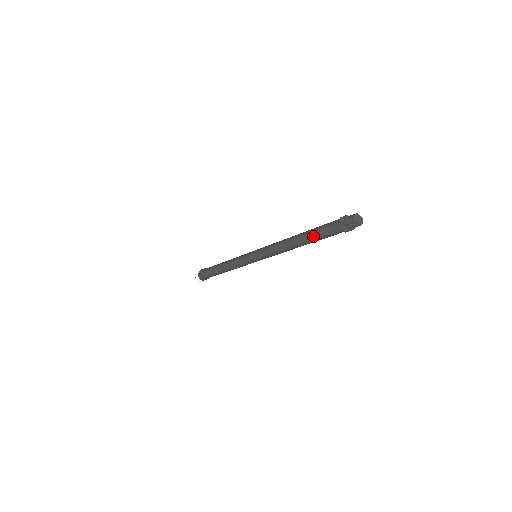
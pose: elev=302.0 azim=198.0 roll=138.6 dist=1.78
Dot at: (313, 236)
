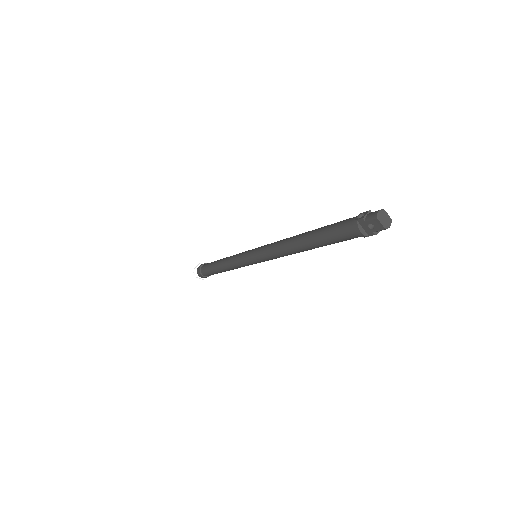
Dot at: (320, 236)
